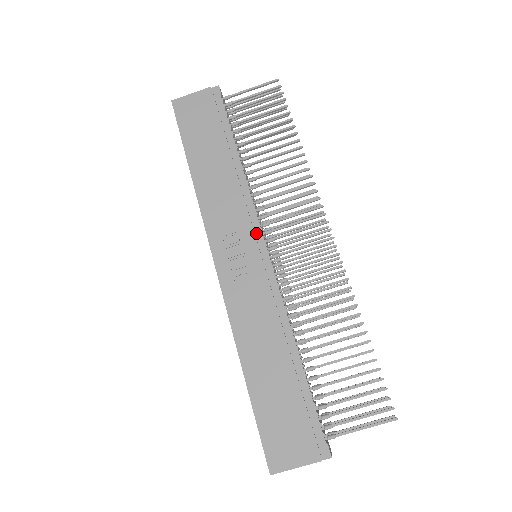
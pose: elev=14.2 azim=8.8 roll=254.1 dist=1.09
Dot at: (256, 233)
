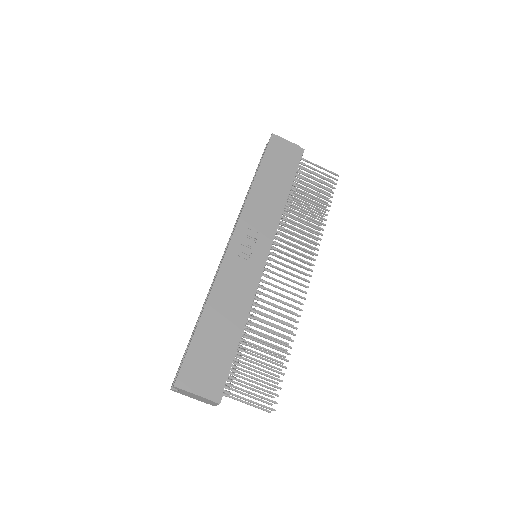
Dot at: (268, 243)
